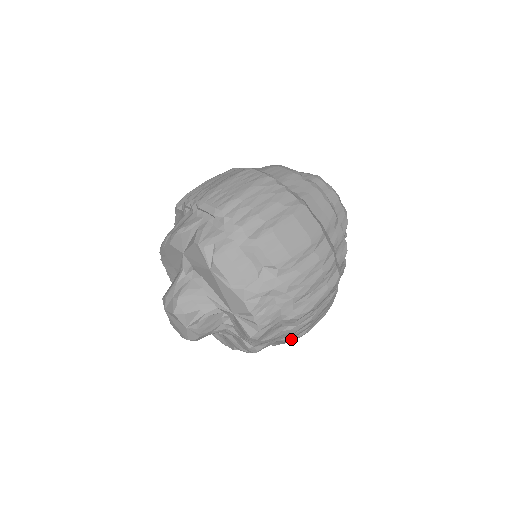
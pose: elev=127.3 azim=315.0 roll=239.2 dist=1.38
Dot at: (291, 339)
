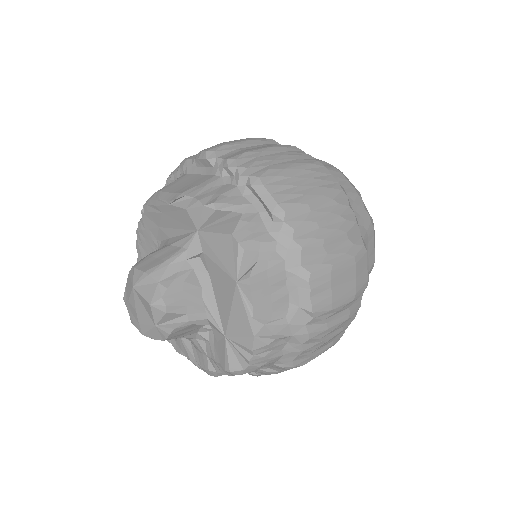
Dot at: (256, 374)
